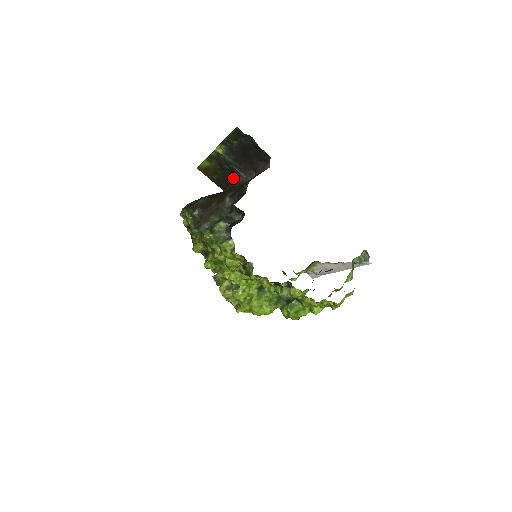
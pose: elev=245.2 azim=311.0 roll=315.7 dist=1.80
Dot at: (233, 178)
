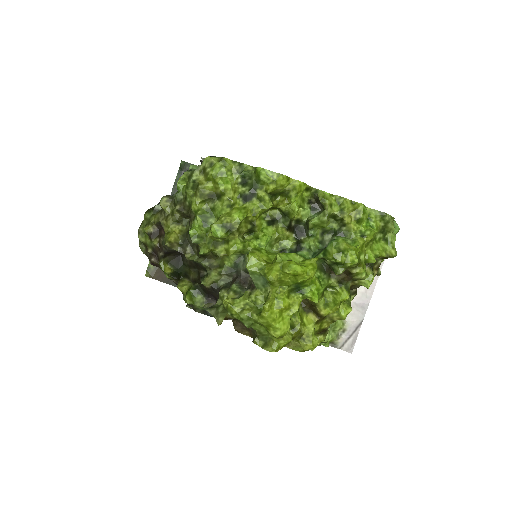
Dot at: occluded
